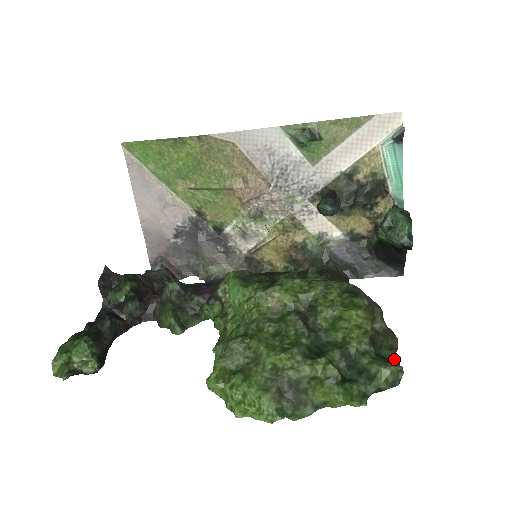
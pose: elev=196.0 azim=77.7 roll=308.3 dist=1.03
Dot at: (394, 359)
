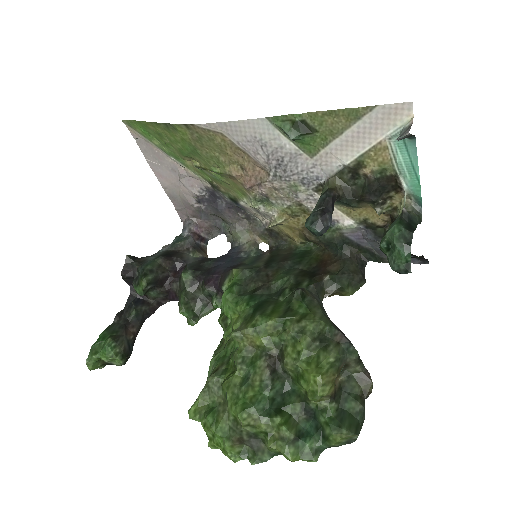
Dot at: (357, 413)
